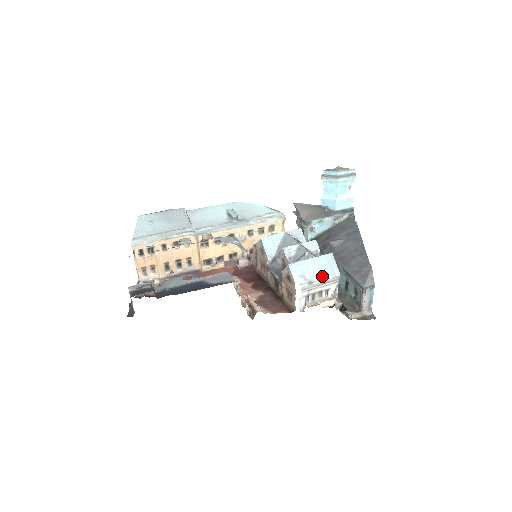
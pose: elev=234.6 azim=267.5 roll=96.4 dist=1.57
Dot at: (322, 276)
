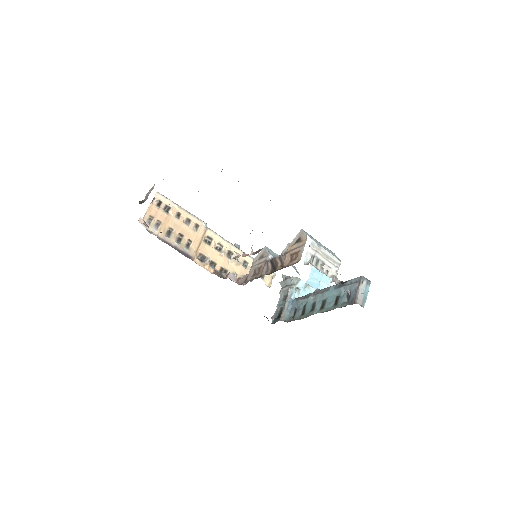
Dot at: (328, 251)
